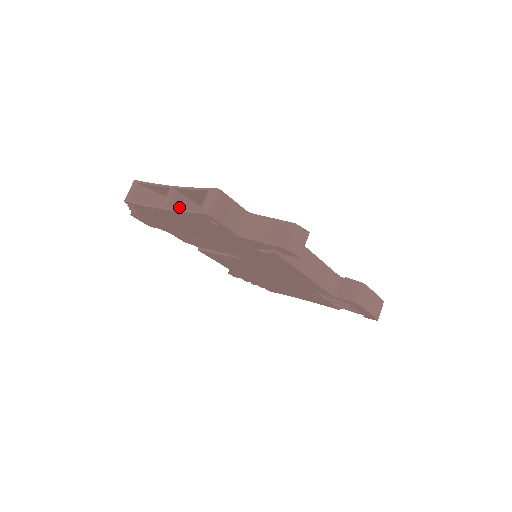
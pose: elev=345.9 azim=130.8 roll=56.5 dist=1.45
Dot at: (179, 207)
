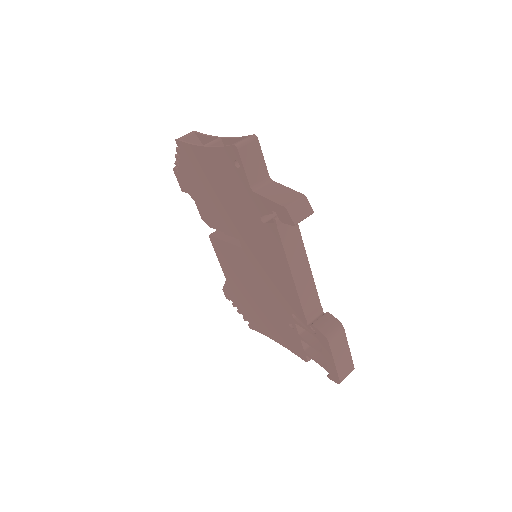
Dot at: occluded
